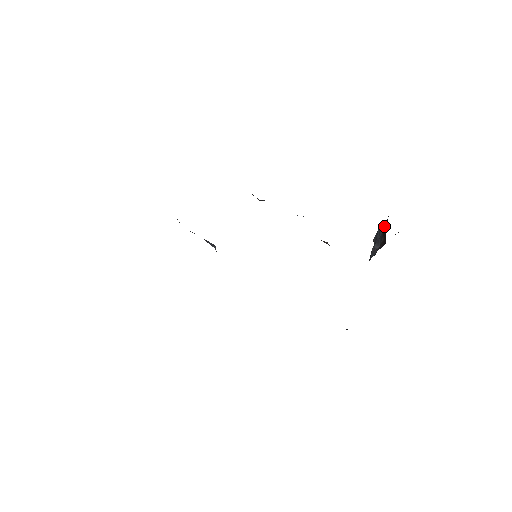
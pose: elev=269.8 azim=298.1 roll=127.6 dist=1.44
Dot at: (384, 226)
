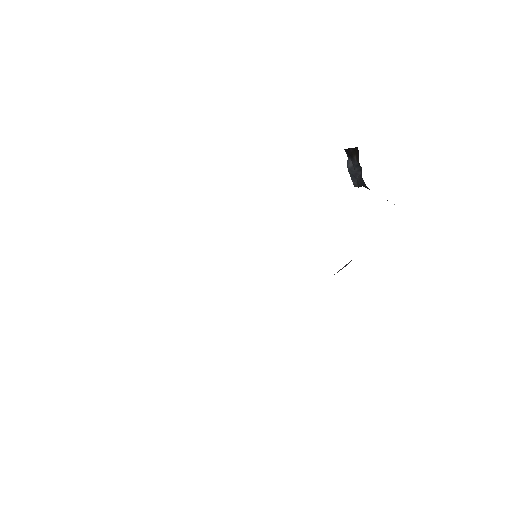
Dot at: (349, 161)
